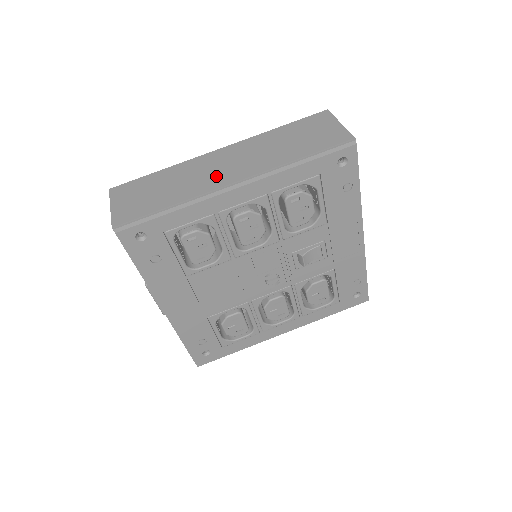
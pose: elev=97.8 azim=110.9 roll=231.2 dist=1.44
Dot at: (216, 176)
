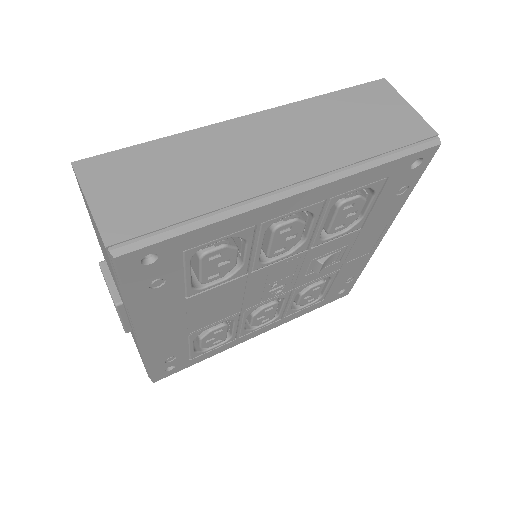
Dot at: (260, 167)
